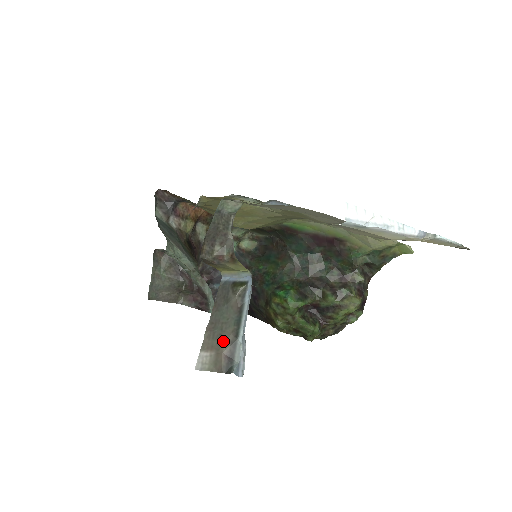
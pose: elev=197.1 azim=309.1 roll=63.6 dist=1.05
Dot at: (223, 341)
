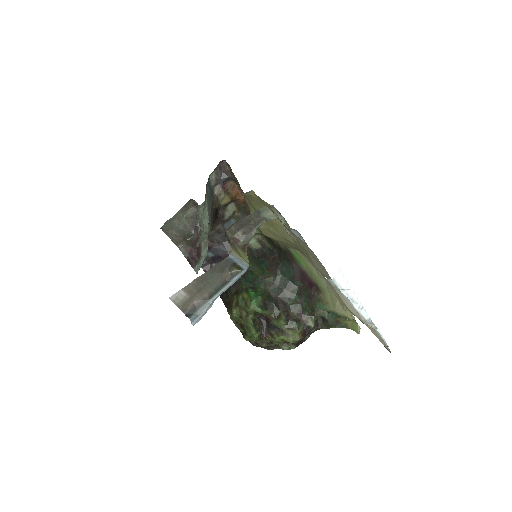
Dot at: (200, 294)
